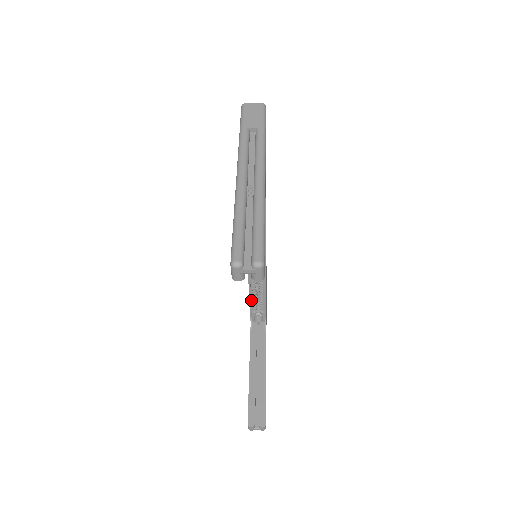
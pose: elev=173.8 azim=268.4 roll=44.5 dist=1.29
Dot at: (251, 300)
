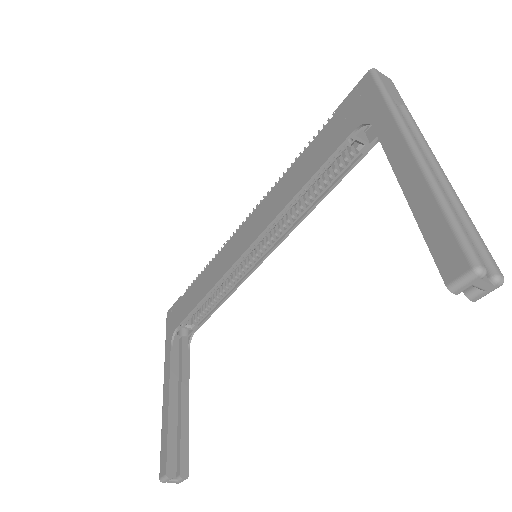
Dot at: (195, 307)
